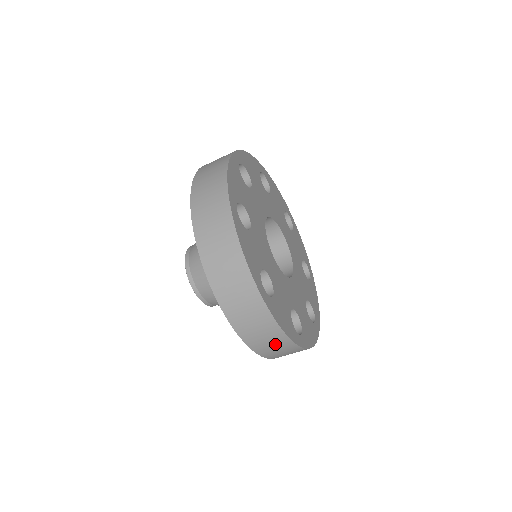
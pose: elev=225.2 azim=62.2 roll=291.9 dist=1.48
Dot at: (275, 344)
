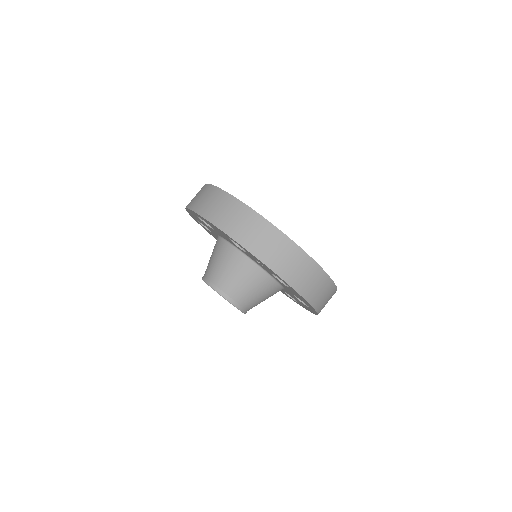
Dot at: (288, 256)
